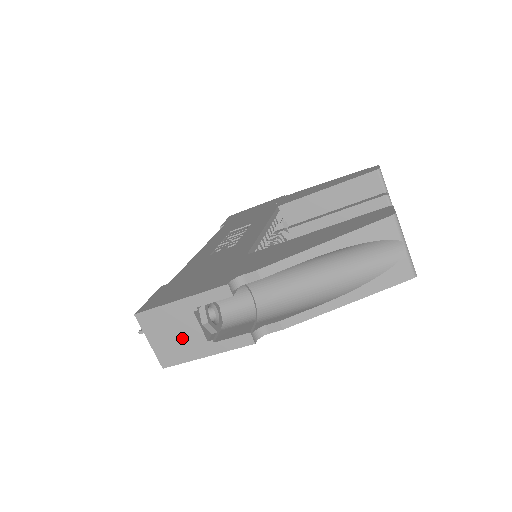
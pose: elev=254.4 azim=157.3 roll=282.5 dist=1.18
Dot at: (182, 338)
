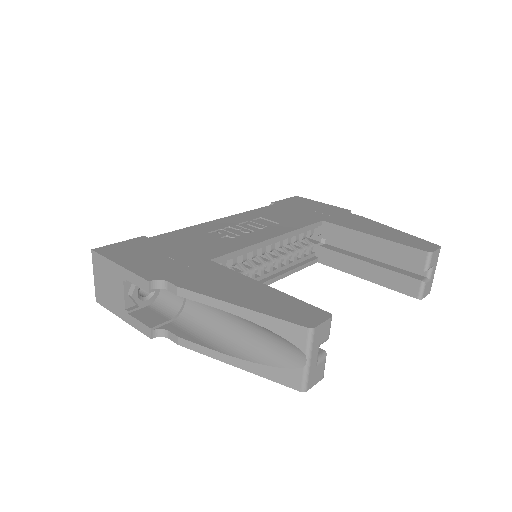
Dot at: (112, 292)
